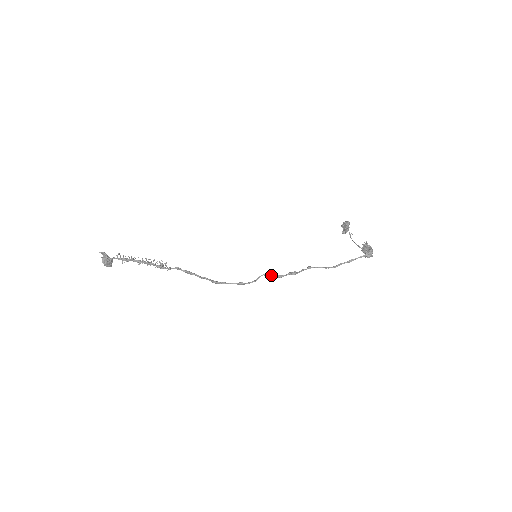
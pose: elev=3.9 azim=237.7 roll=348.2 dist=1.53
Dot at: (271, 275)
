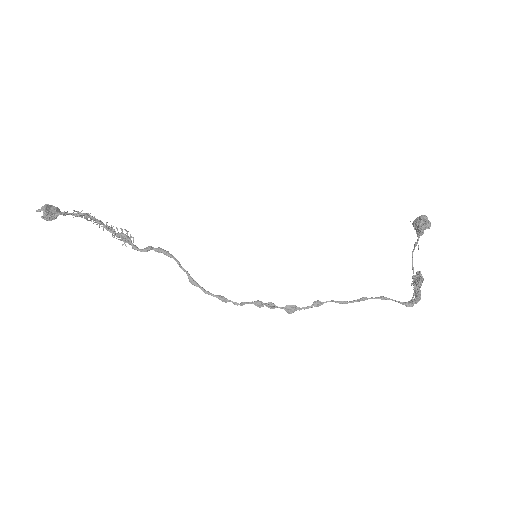
Dot at: (260, 307)
